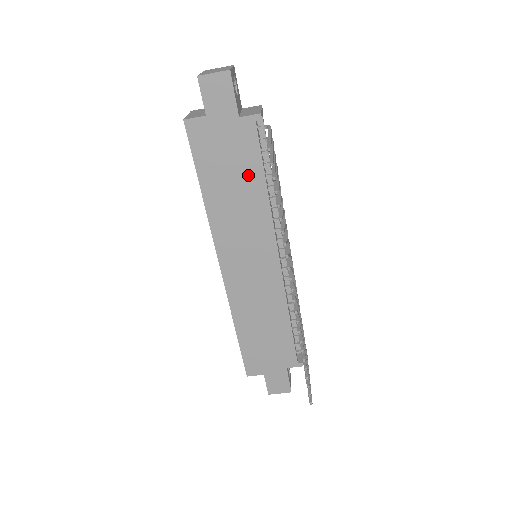
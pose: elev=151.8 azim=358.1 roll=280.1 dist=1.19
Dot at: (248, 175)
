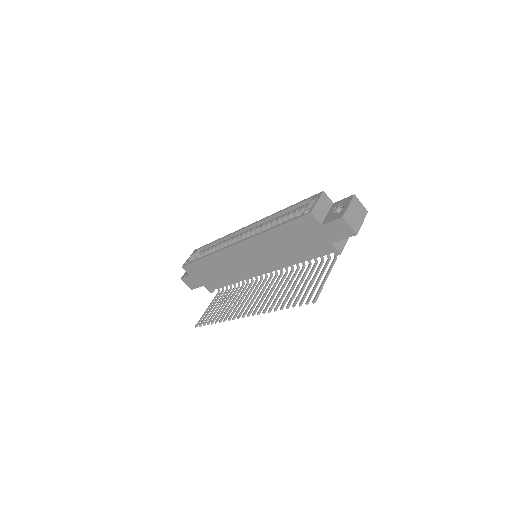
Dot at: (300, 252)
